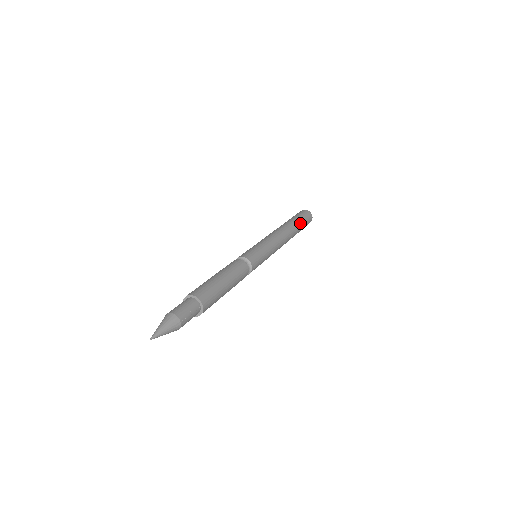
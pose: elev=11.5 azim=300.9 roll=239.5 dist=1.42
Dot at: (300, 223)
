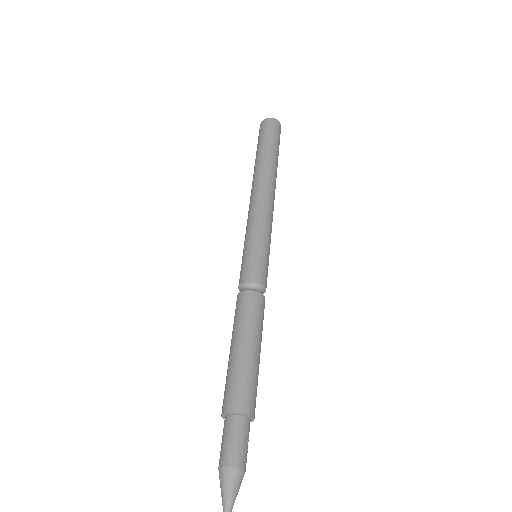
Dot at: (277, 155)
